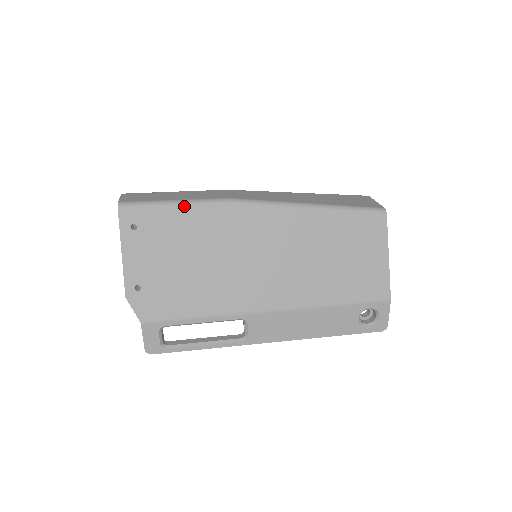
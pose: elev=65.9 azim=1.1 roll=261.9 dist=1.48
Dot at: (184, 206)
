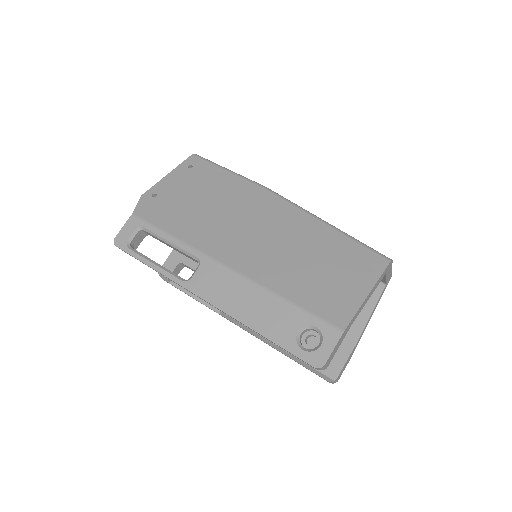
Dot at: (232, 173)
